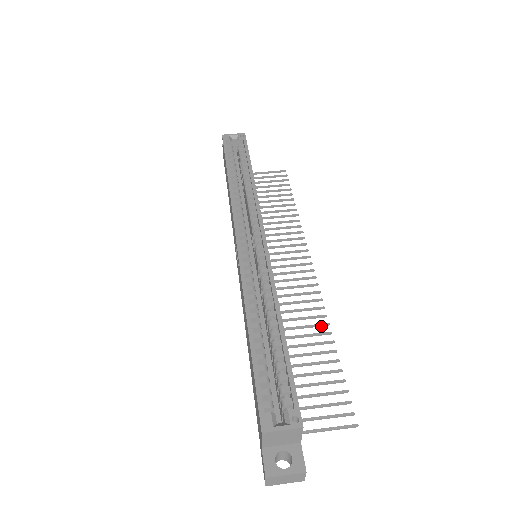
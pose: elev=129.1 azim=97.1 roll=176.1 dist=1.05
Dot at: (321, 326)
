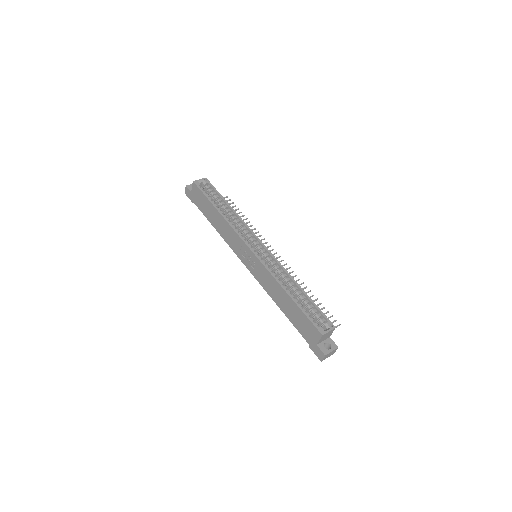
Dot at: occluded
